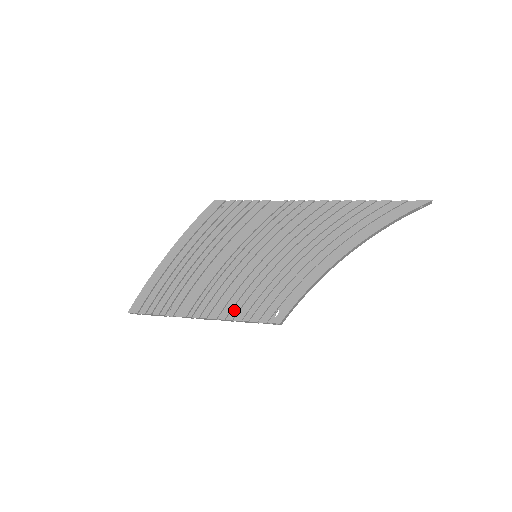
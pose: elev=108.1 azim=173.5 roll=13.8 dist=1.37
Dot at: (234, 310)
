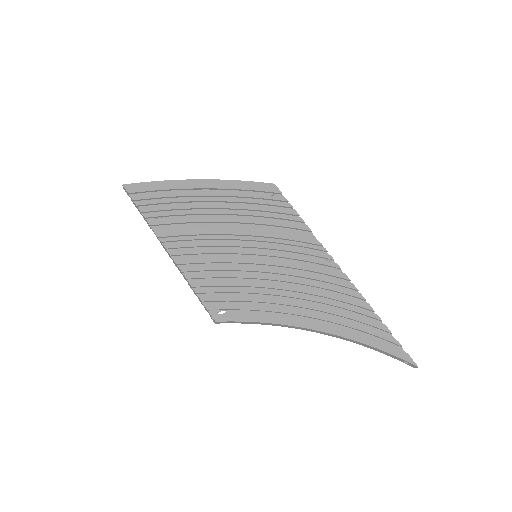
Dot at: (196, 274)
